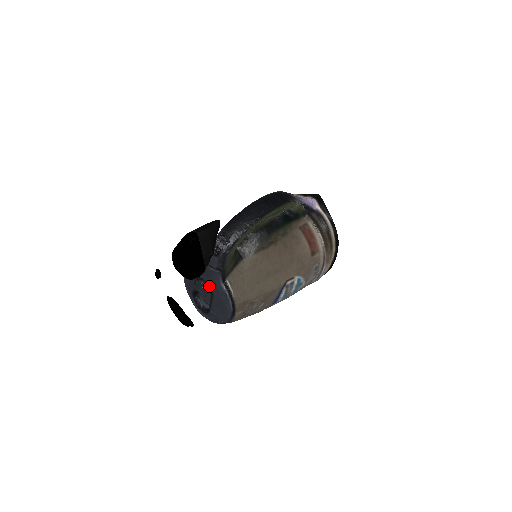
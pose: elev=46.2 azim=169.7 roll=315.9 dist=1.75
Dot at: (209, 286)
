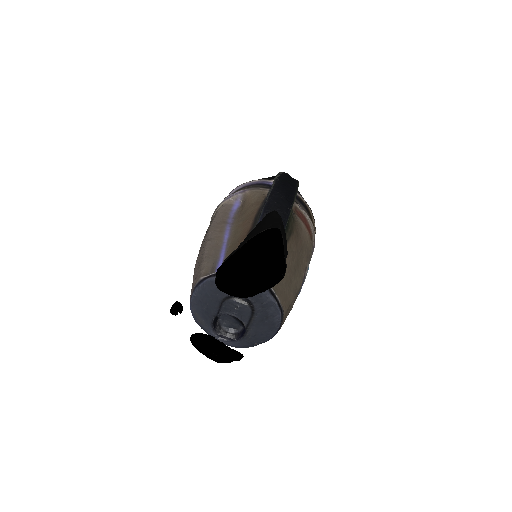
Dot at: (249, 302)
